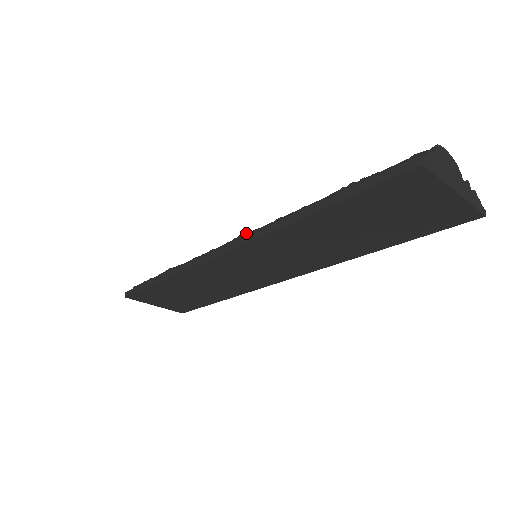
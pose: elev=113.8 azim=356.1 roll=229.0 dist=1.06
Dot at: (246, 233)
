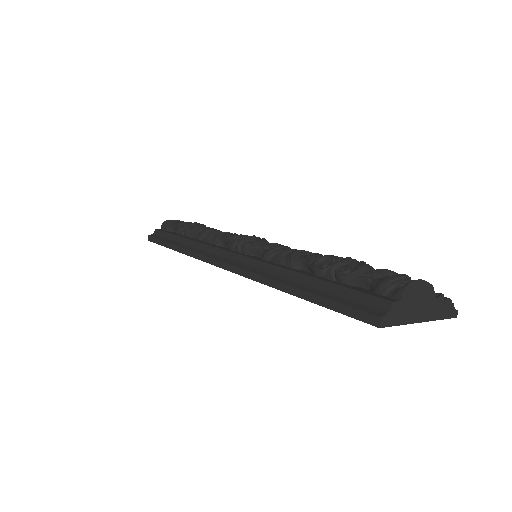
Dot at: (244, 245)
